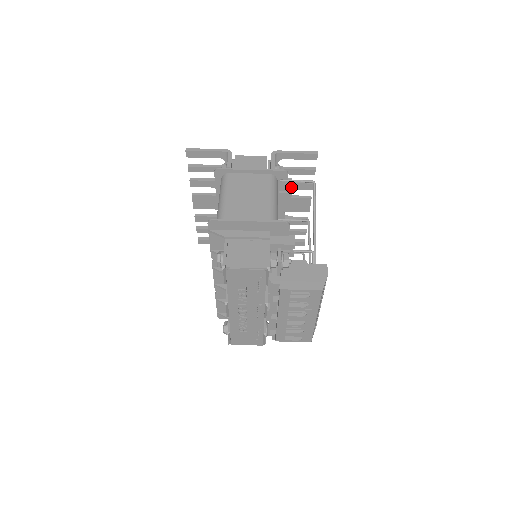
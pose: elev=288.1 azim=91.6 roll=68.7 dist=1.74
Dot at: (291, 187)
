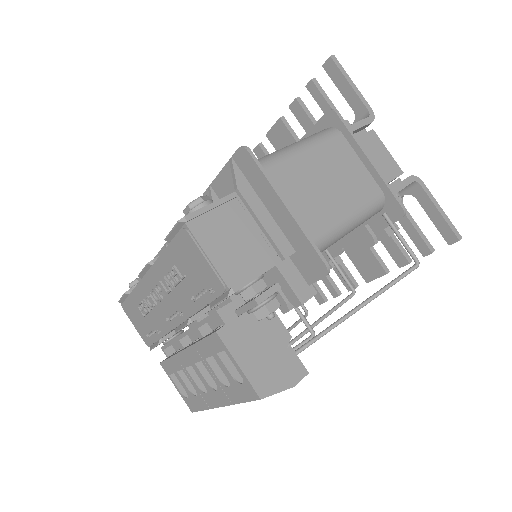
Dot at: (385, 236)
